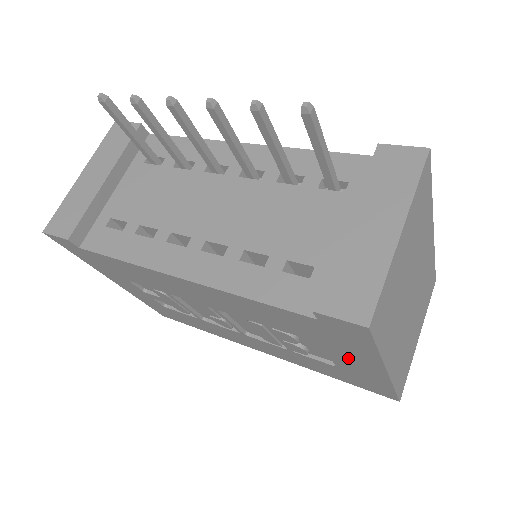
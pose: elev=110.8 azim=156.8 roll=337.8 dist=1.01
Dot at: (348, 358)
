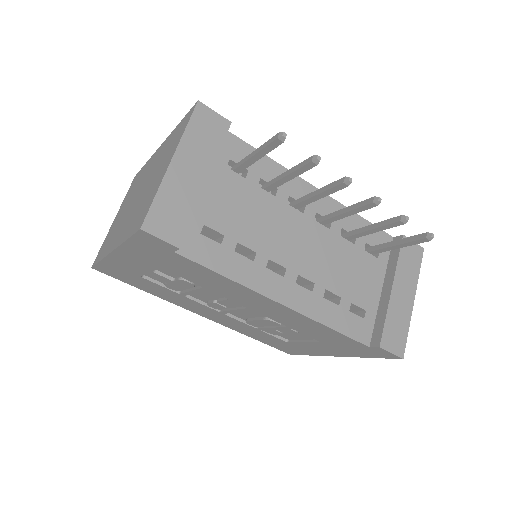
Dot at: (324, 348)
